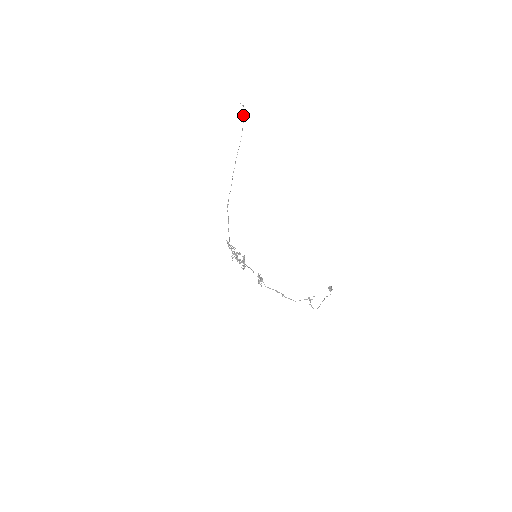
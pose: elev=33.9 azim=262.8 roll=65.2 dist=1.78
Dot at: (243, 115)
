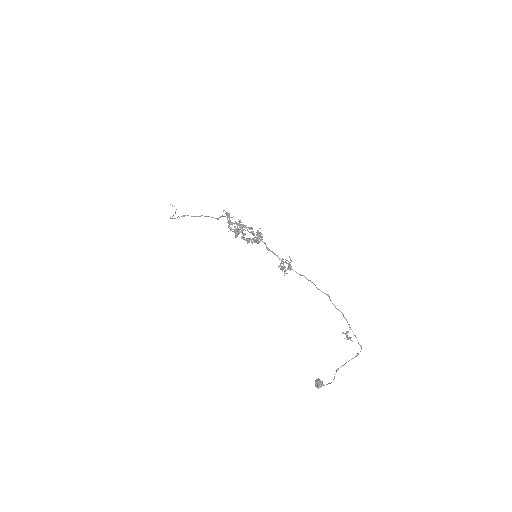
Dot at: (176, 209)
